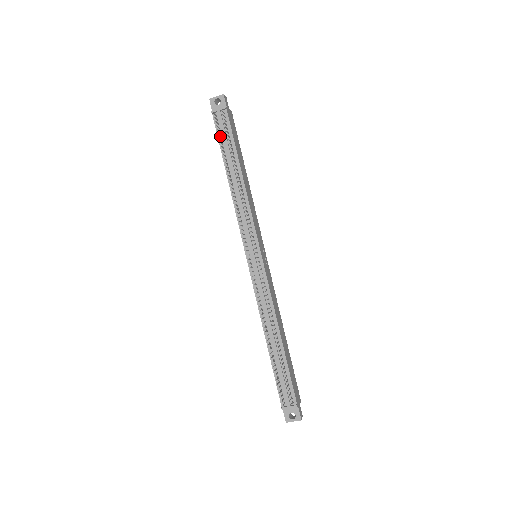
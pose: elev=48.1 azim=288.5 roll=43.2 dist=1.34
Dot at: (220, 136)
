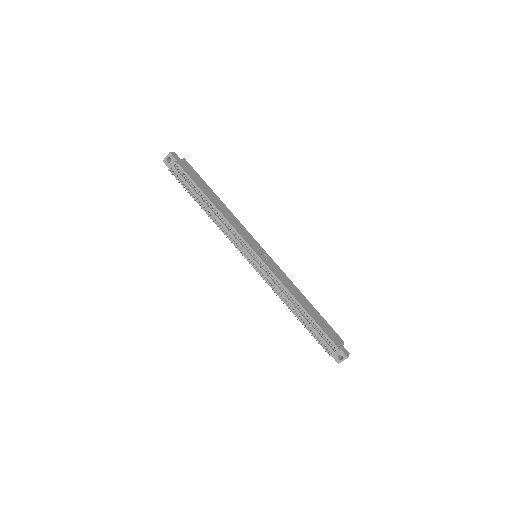
Dot at: (184, 184)
